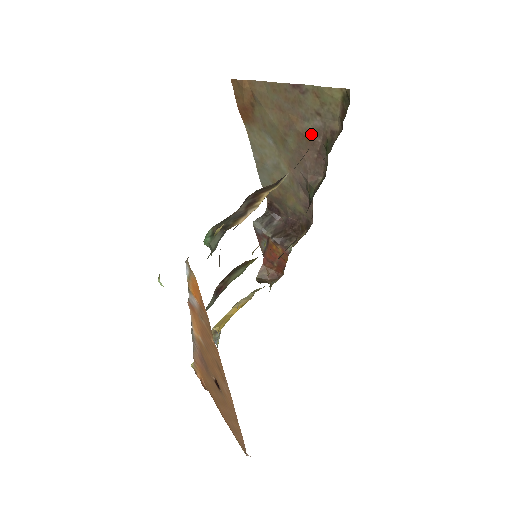
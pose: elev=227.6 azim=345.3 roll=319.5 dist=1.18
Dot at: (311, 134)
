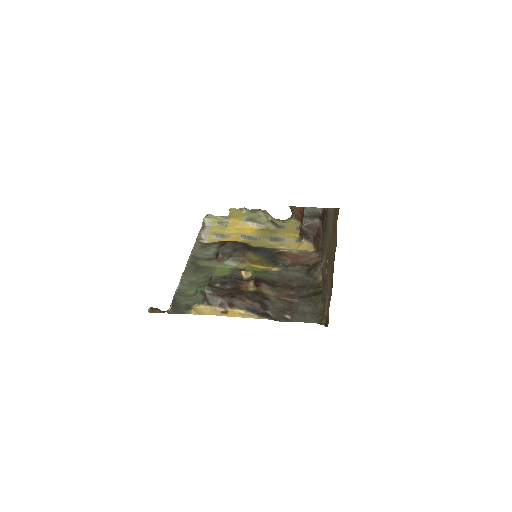
Dot at: (327, 280)
